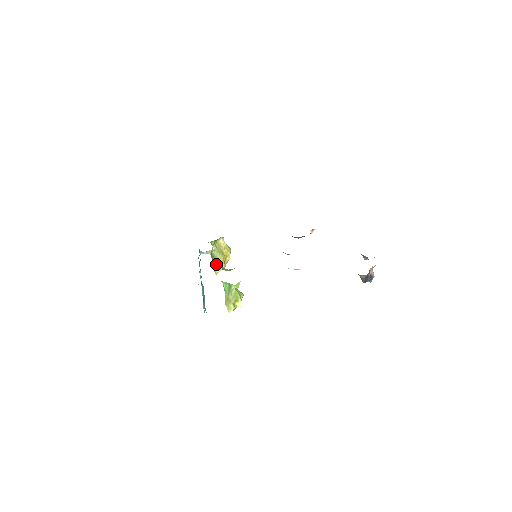
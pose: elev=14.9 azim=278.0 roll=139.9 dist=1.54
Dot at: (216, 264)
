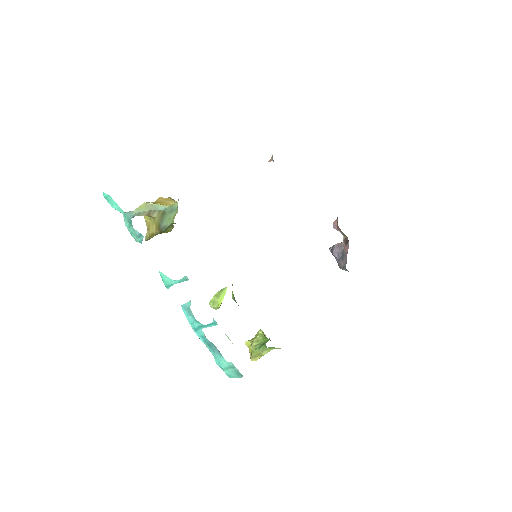
Dot at: occluded
